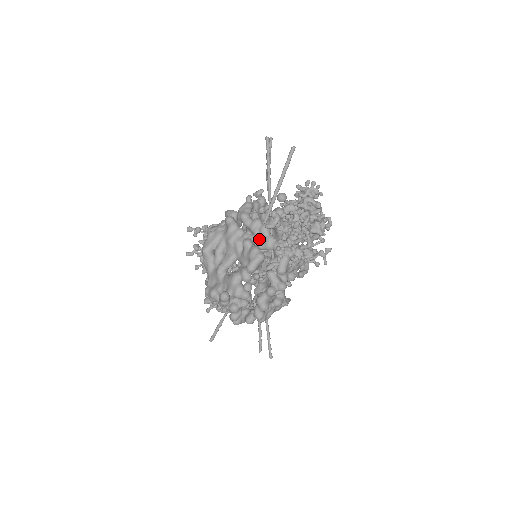
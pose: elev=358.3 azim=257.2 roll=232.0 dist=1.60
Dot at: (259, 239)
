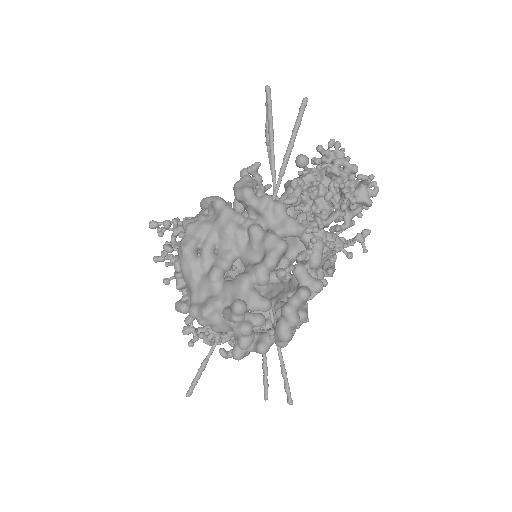
Dot at: (272, 223)
